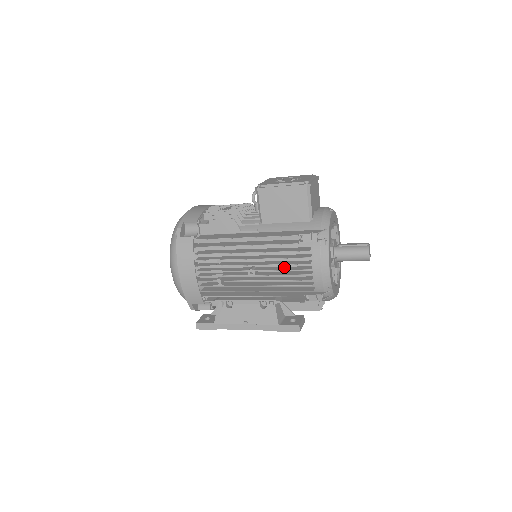
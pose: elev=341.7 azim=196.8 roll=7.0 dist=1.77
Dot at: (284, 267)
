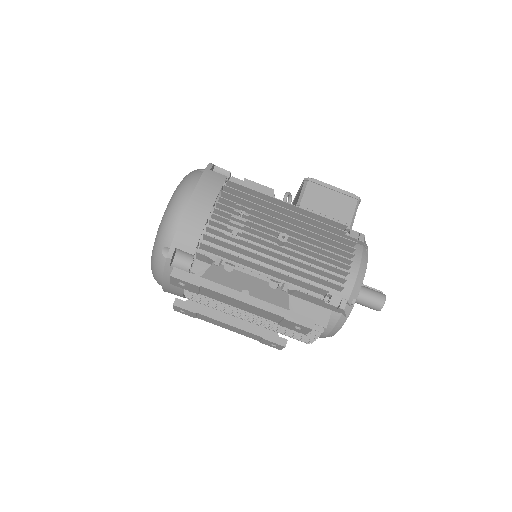
Dot at: (320, 250)
